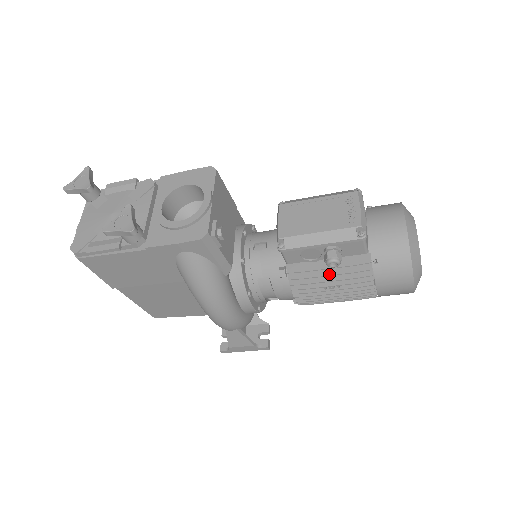
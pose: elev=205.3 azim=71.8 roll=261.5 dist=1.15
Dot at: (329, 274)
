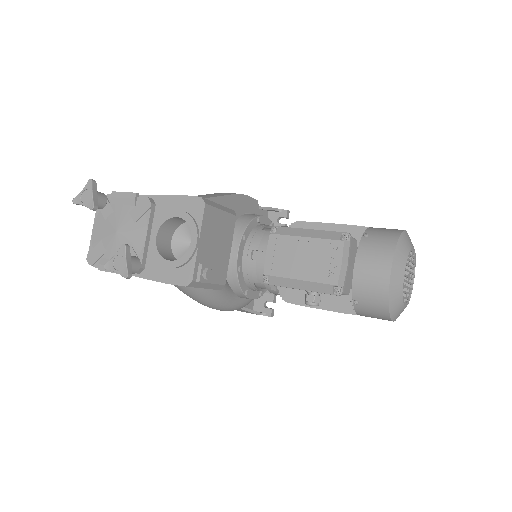
Dot at: occluded
